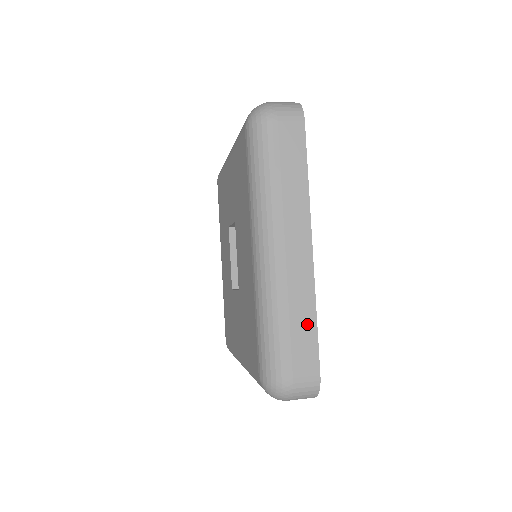
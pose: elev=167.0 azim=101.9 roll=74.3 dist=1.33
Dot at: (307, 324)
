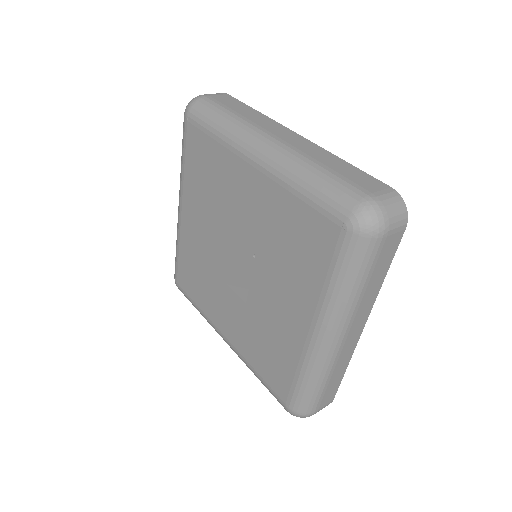
Dot at: (339, 377)
